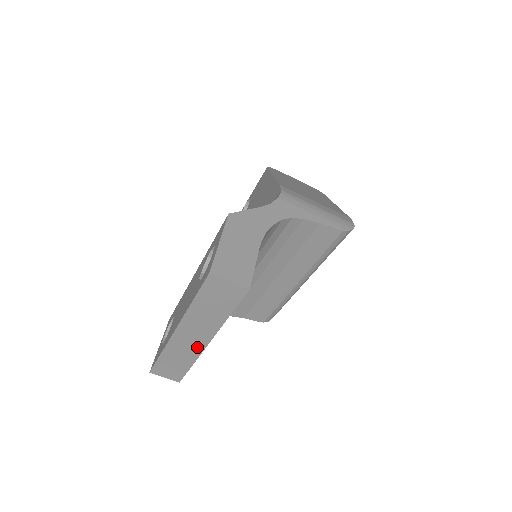
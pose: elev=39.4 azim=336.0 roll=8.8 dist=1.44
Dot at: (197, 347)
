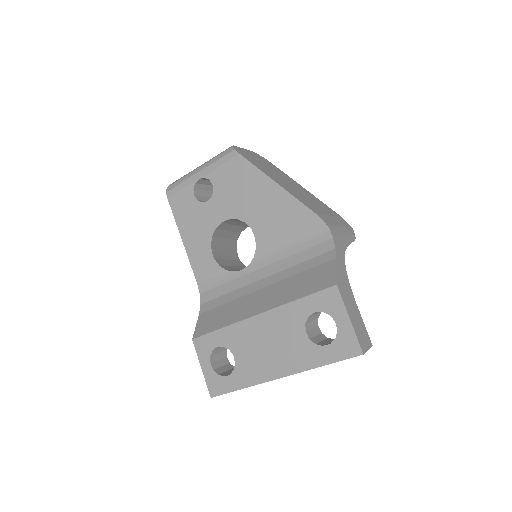
Dot at: occluded
